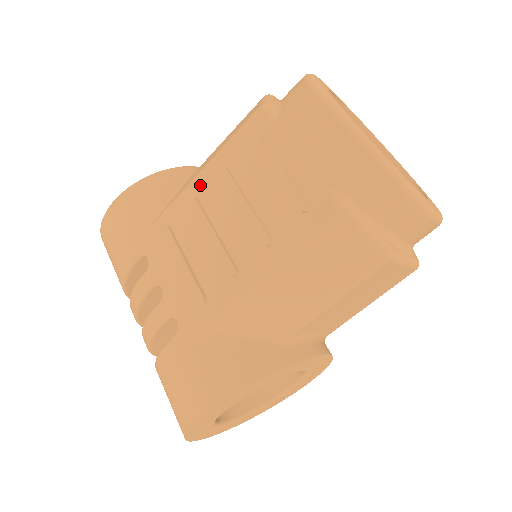
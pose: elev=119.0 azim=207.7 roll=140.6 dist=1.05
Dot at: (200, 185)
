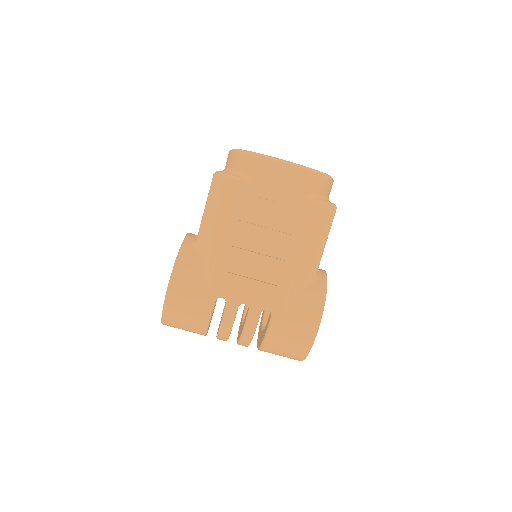
Dot at: (229, 239)
